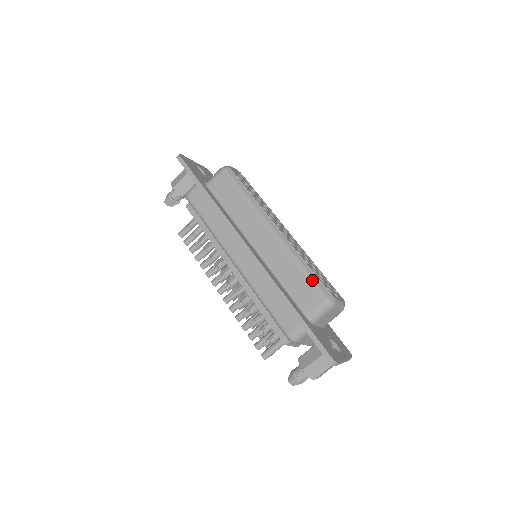
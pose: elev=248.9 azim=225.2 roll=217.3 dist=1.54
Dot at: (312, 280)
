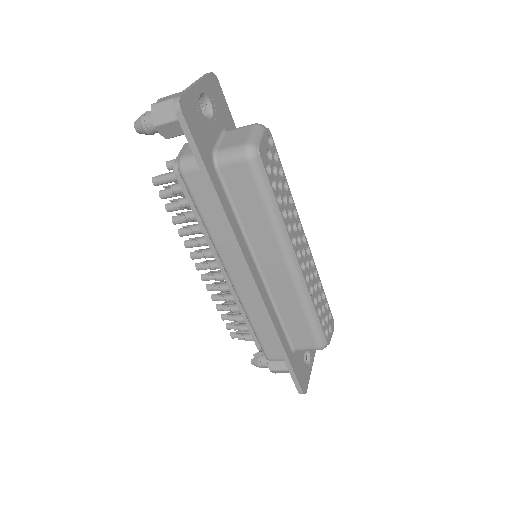
Dot at: (314, 328)
